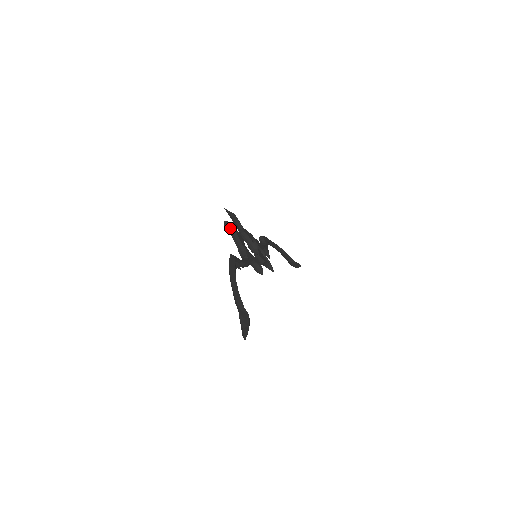
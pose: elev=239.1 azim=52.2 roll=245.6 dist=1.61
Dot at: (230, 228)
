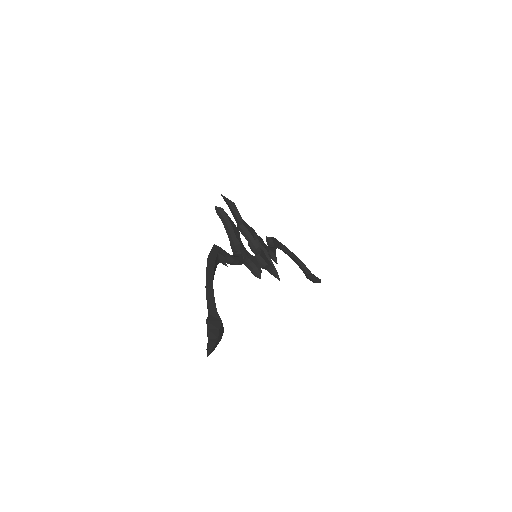
Dot at: (223, 216)
